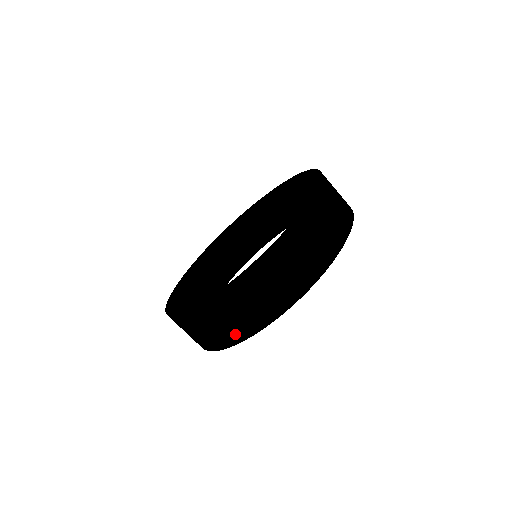
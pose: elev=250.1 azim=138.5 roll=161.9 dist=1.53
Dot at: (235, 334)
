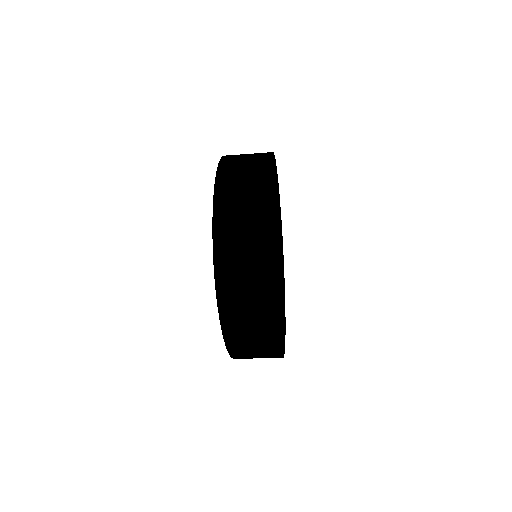
Dot at: occluded
